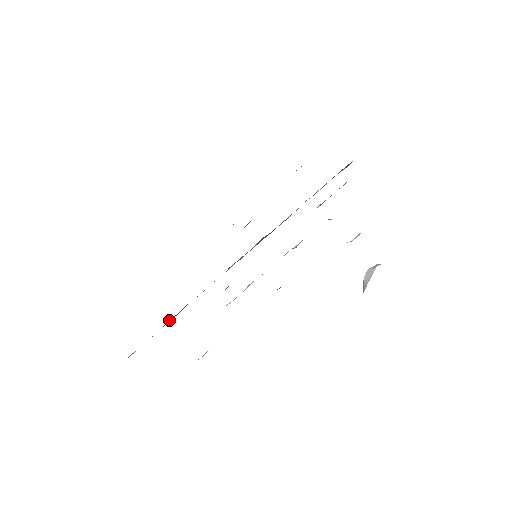
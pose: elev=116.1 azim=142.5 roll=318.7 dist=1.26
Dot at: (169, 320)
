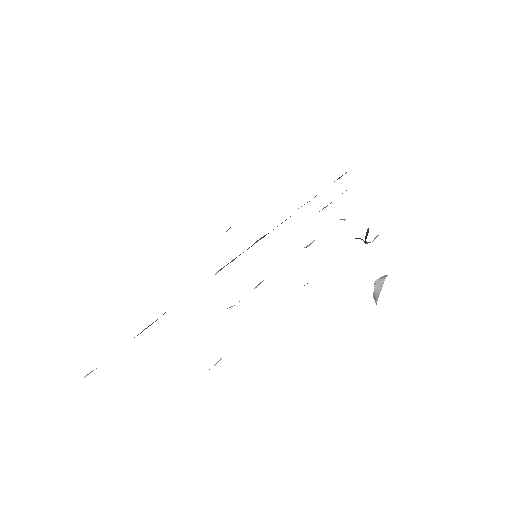
Dot at: occluded
